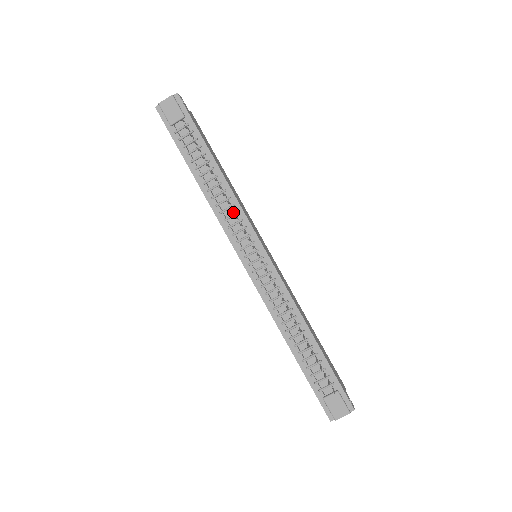
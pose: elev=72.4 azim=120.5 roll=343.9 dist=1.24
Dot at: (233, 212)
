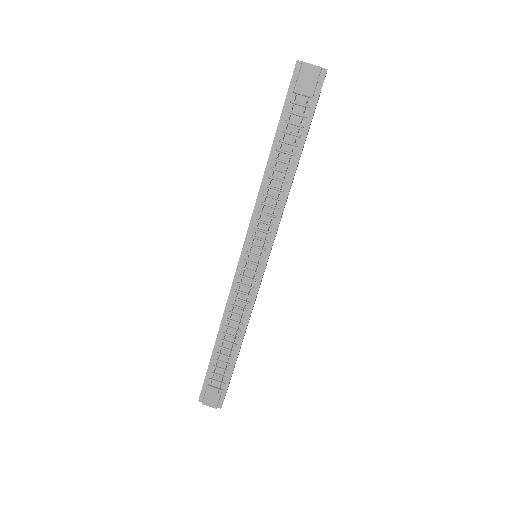
Dot at: (272, 212)
